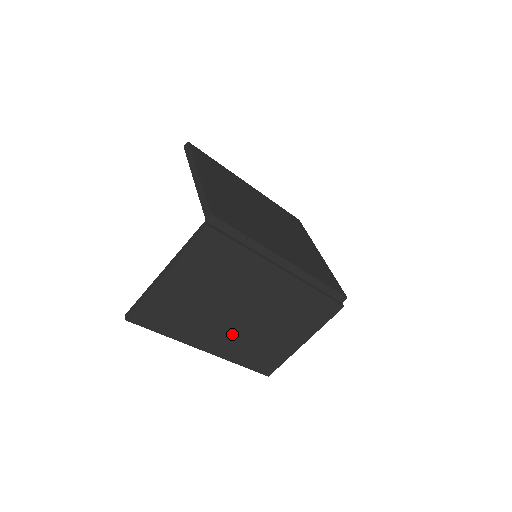
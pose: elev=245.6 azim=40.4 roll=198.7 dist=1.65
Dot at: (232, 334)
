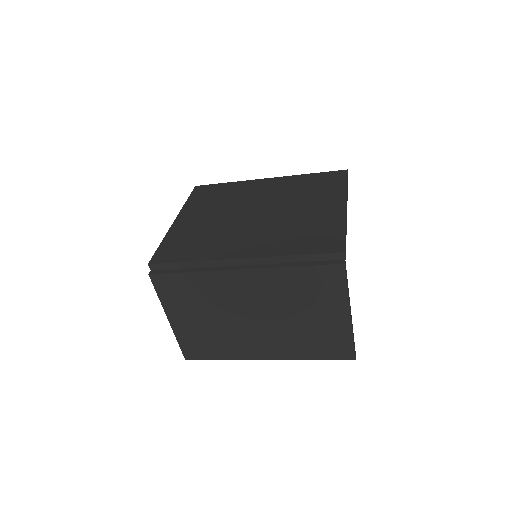
Dot at: (269, 338)
